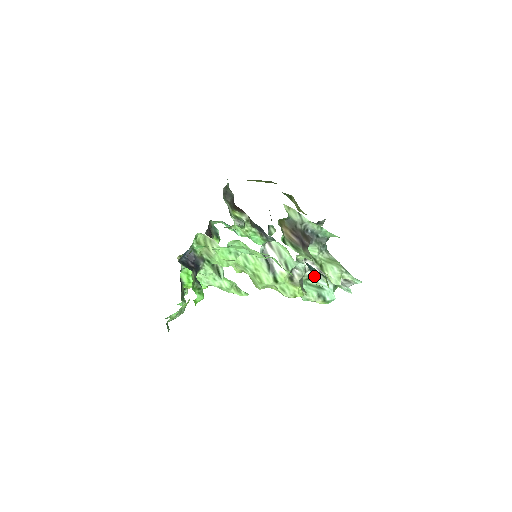
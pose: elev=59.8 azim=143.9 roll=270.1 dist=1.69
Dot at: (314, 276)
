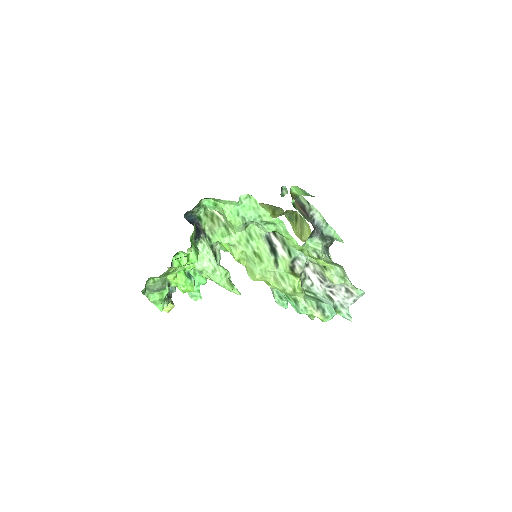
Dot at: (313, 289)
